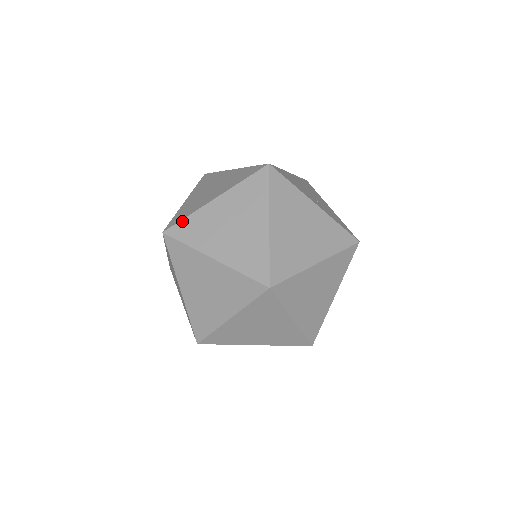
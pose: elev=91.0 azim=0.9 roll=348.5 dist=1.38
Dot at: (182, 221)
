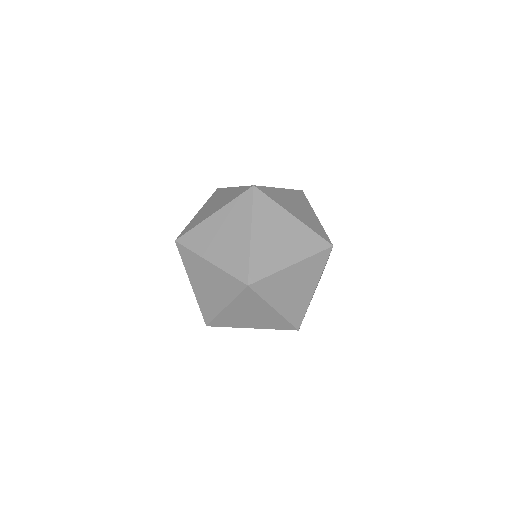
Dot at: (189, 232)
